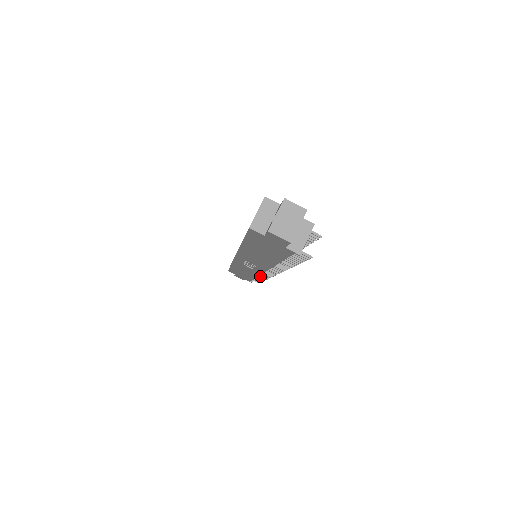
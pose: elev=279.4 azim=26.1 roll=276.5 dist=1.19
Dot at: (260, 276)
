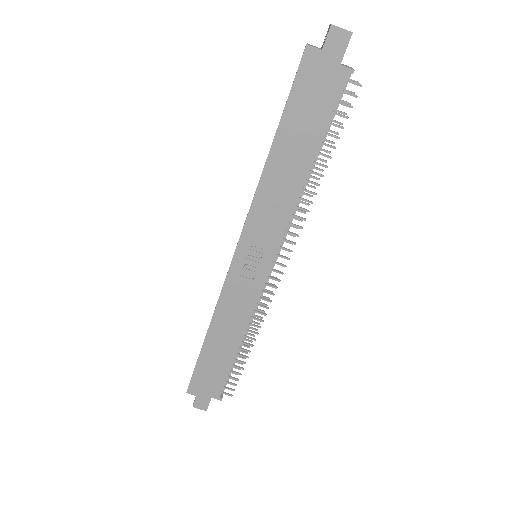
Dot at: (249, 331)
